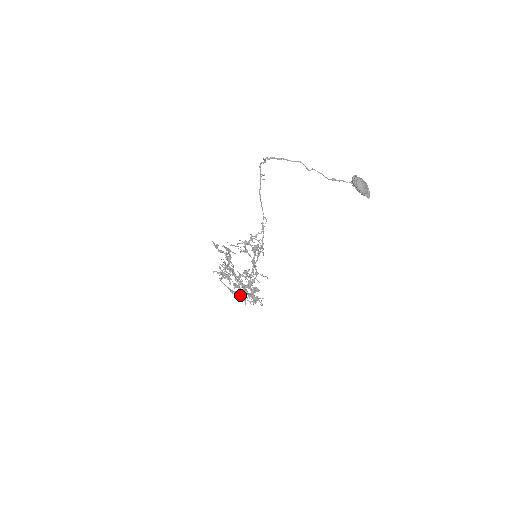
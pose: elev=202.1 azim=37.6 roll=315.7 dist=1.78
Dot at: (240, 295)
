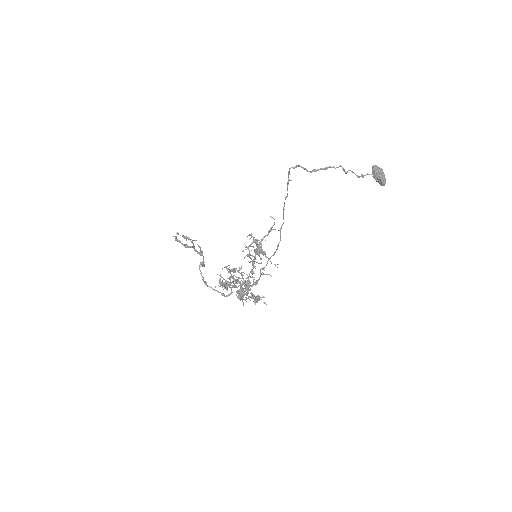
Dot at: (238, 298)
